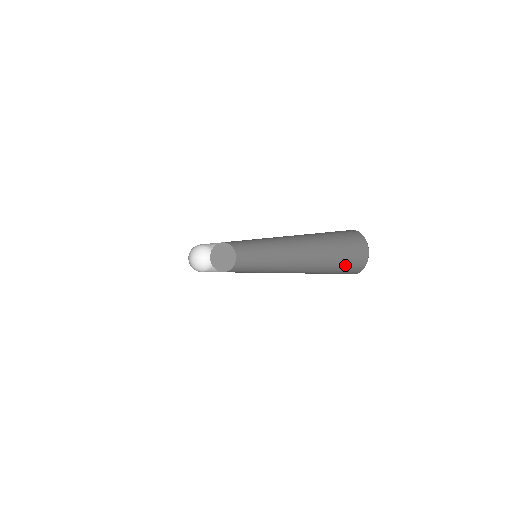
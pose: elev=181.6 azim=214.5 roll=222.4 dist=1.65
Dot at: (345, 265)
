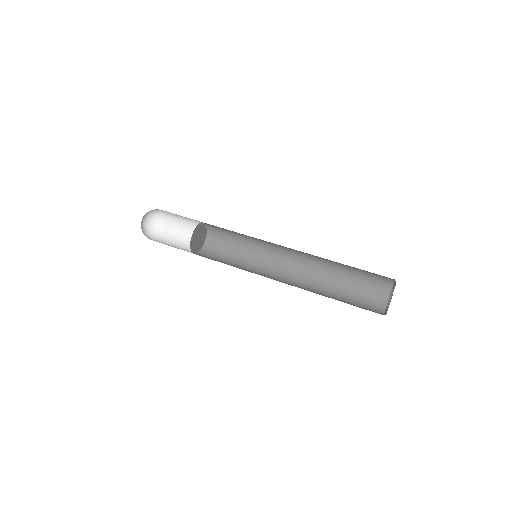
Dot at: (367, 288)
